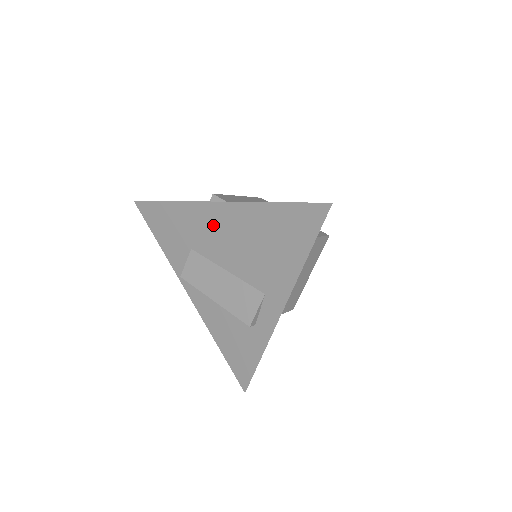
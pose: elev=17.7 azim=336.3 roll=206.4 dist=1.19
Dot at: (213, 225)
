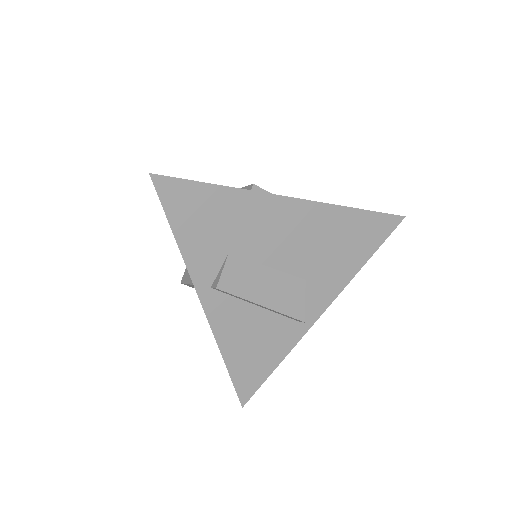
Dot at: occluded
